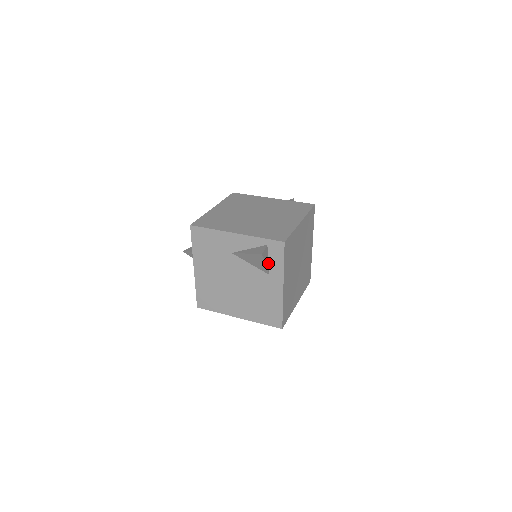
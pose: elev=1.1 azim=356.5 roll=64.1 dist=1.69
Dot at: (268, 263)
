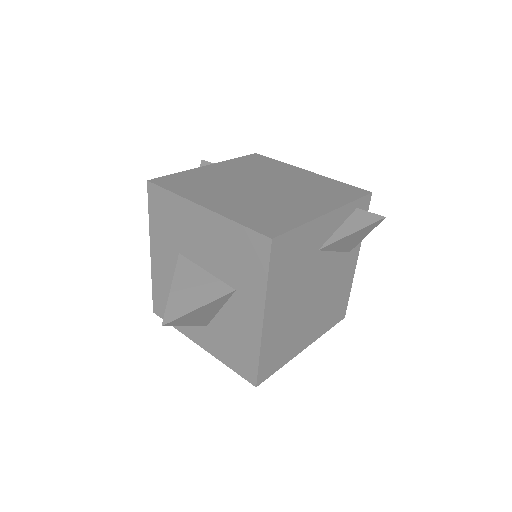
Dot at: occluded
